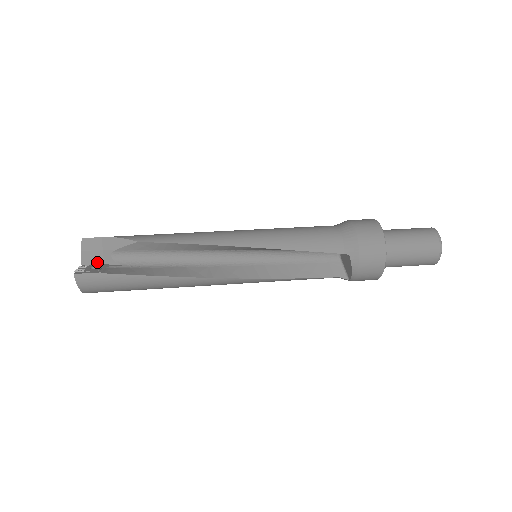
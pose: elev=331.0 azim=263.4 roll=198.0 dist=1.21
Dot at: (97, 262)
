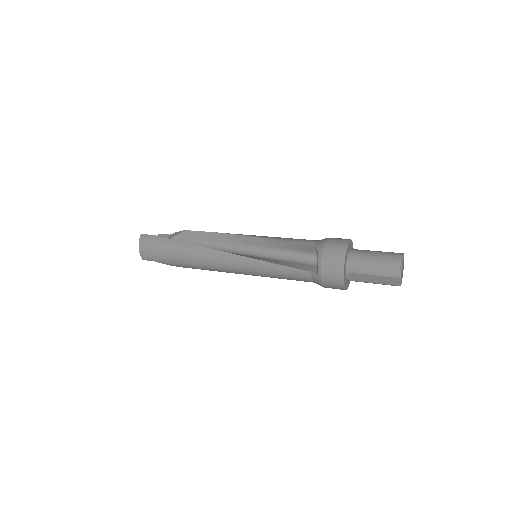
Dot at: occluded
